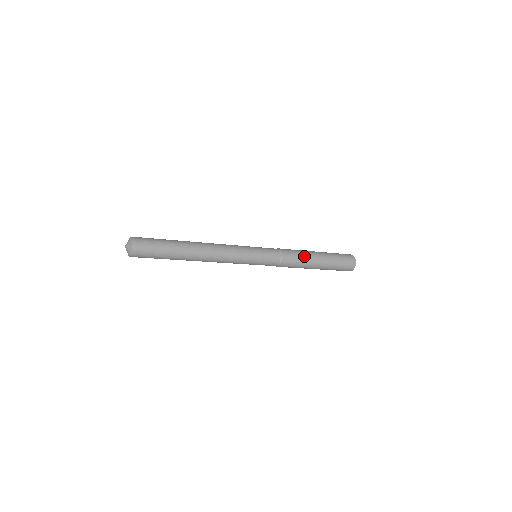
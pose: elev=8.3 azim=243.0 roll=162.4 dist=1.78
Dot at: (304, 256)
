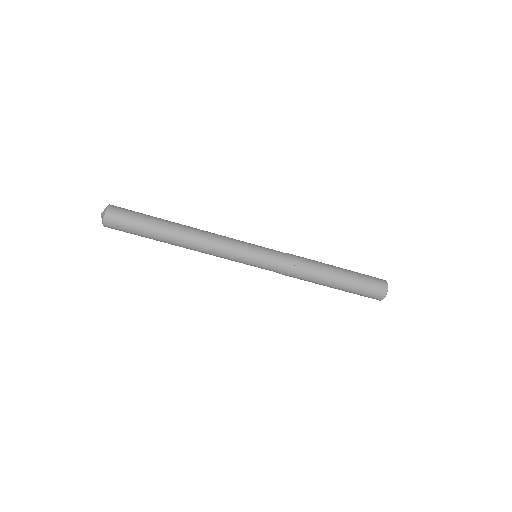
Dot at: occluded
